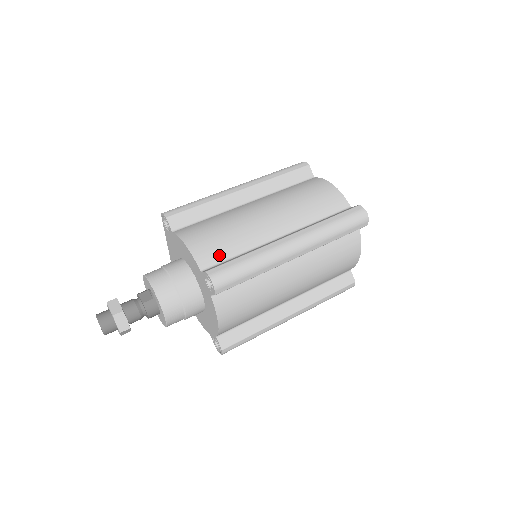
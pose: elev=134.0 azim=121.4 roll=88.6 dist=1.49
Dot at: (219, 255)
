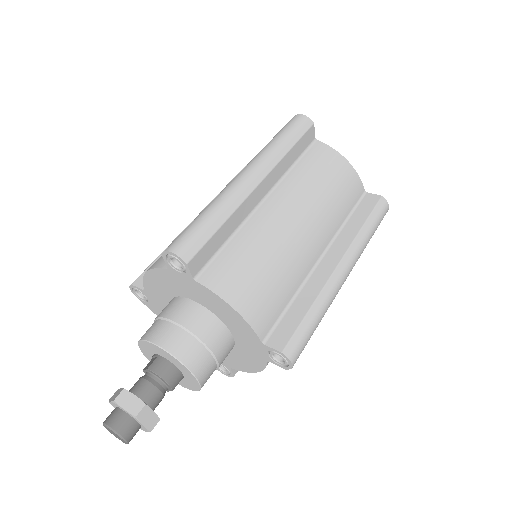
Dot at: occluded
